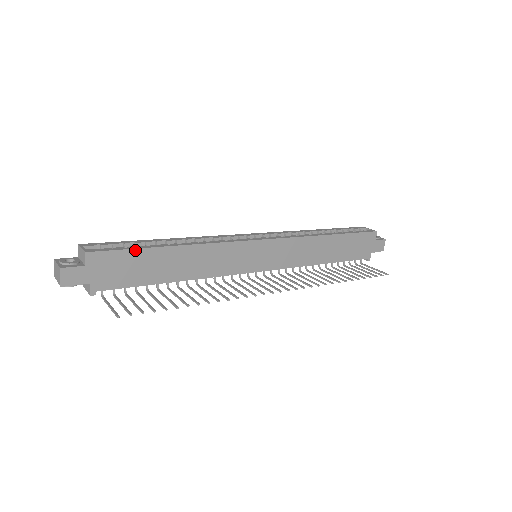
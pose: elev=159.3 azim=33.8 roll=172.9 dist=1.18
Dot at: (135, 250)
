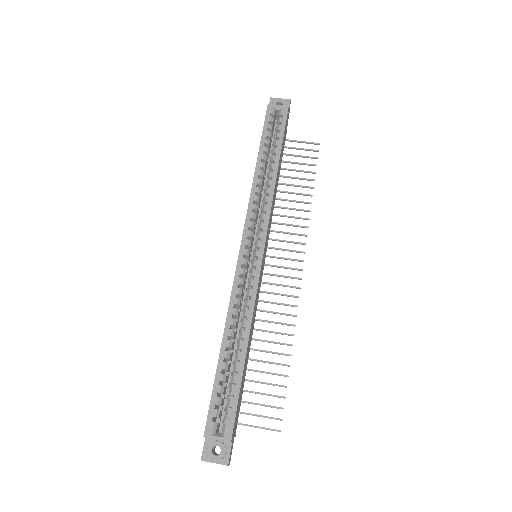
Dot at: (240, 391)
